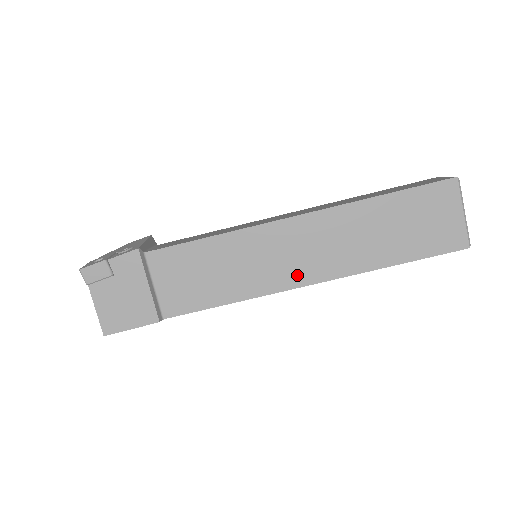
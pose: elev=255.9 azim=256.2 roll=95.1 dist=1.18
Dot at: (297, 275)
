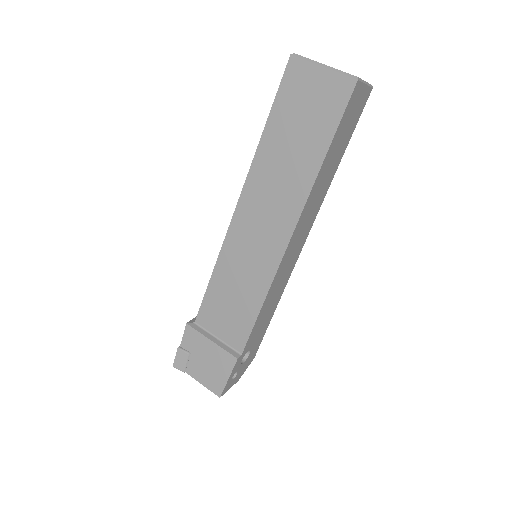
Dot at: (277, 241)
